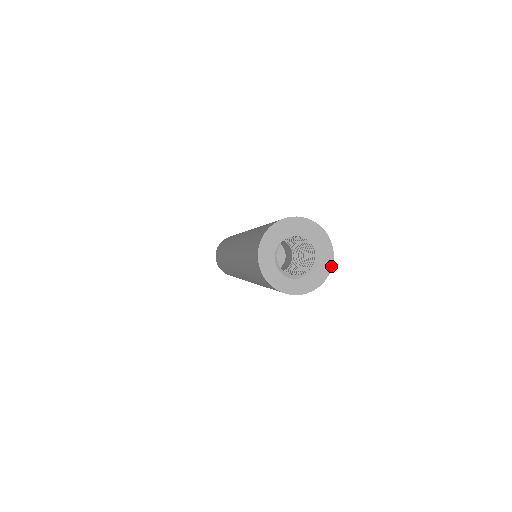
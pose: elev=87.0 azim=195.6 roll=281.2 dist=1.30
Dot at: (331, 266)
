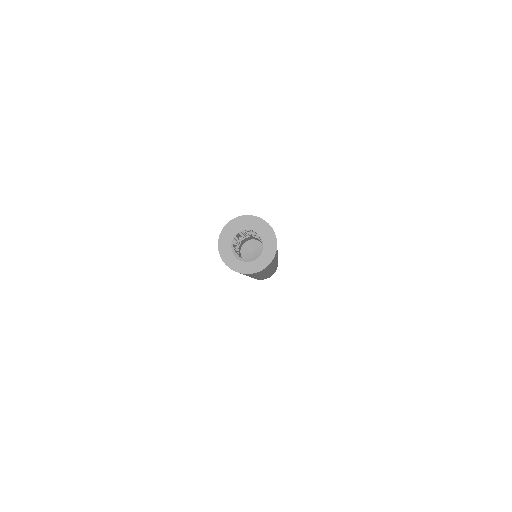
Dot at: (276, 241)
